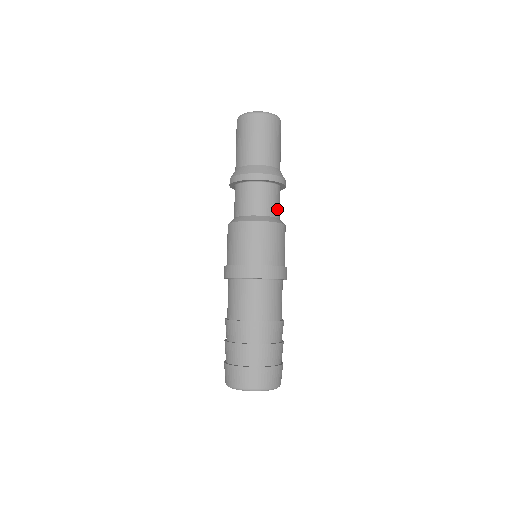
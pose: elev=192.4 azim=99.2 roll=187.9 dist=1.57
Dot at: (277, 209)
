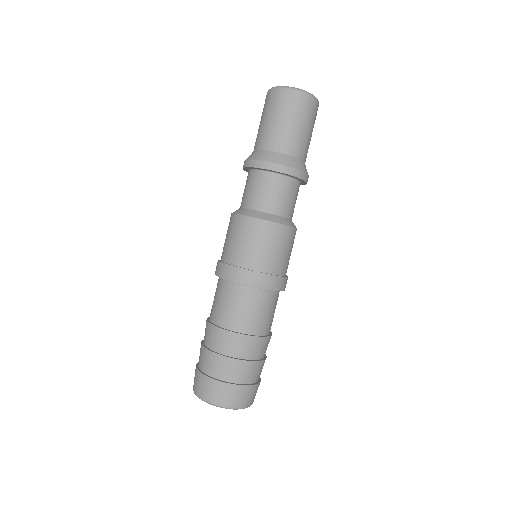
Dot at: occluded
